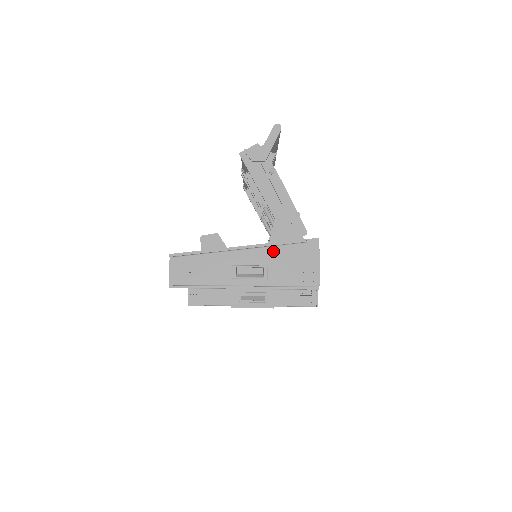
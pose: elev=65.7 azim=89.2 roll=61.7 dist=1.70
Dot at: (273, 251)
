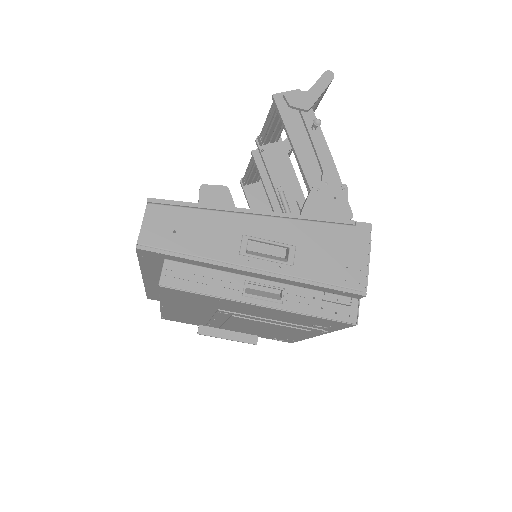
Dot at: (306, 227)
